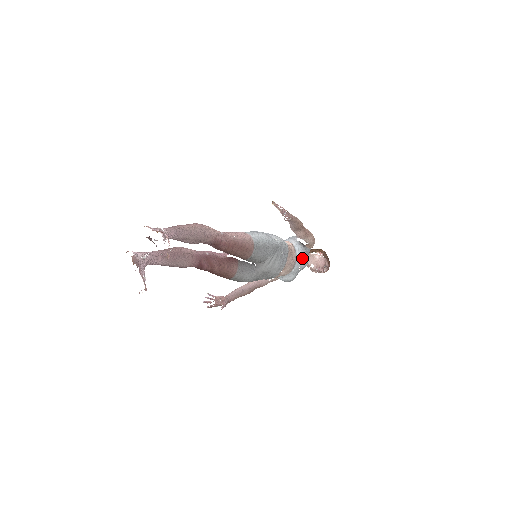
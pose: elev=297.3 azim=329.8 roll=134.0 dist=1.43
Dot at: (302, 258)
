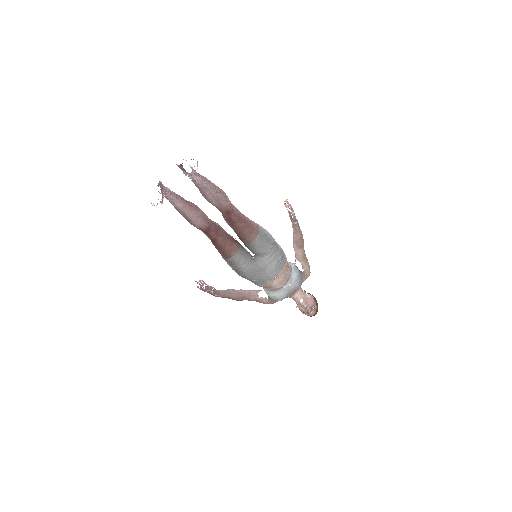
Dot at: (296, 277)
